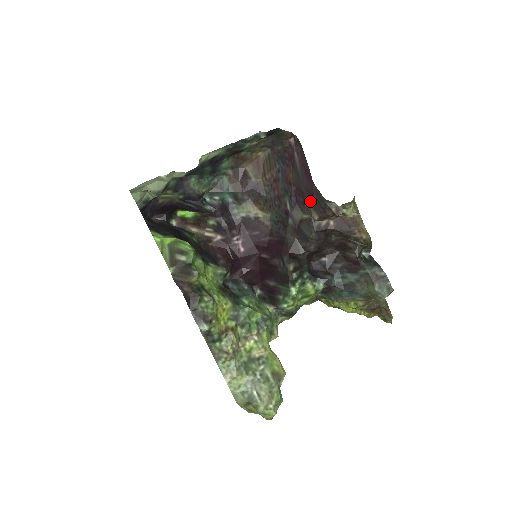
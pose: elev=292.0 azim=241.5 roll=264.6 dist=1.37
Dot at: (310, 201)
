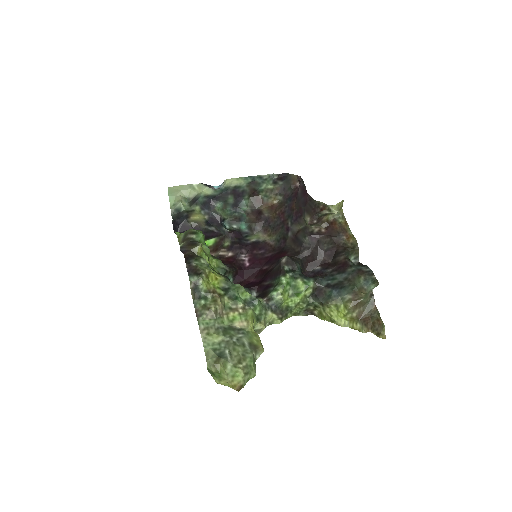
Dot at: (305, 209)
